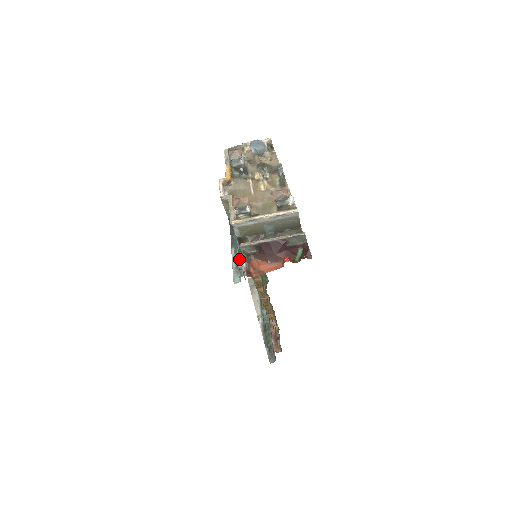
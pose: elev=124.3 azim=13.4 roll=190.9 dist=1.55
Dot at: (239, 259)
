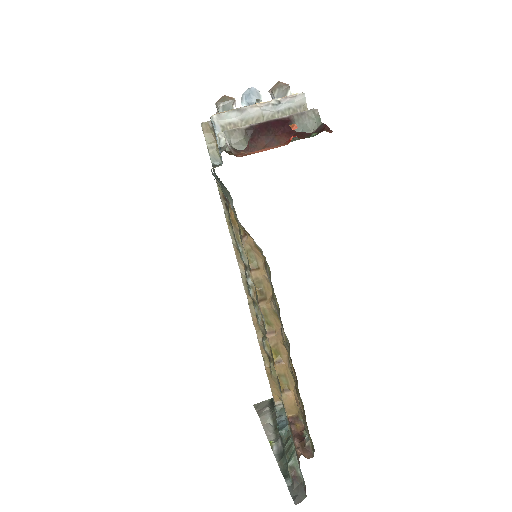
Dot at: (219, 132)
